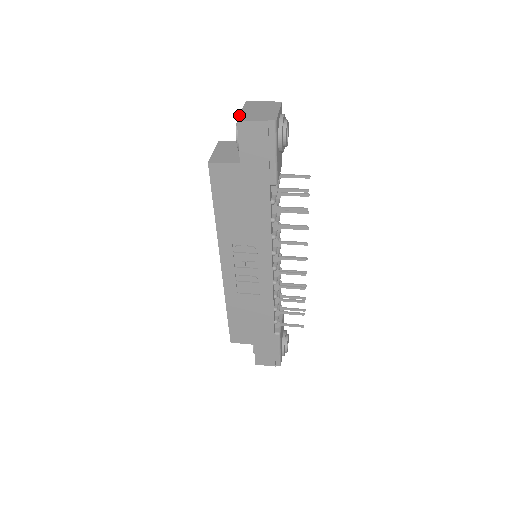
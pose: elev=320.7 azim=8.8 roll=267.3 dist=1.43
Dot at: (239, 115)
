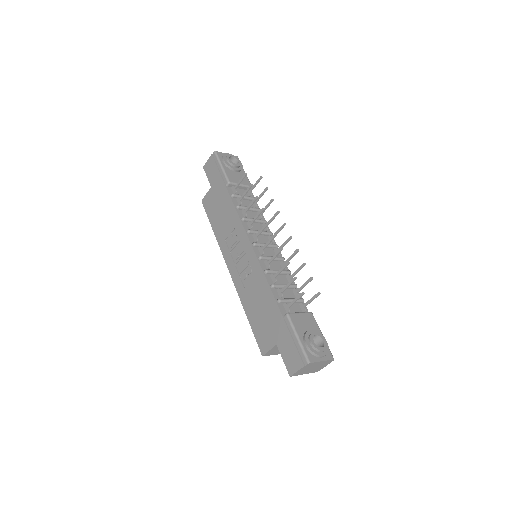
Dot at: occluded
